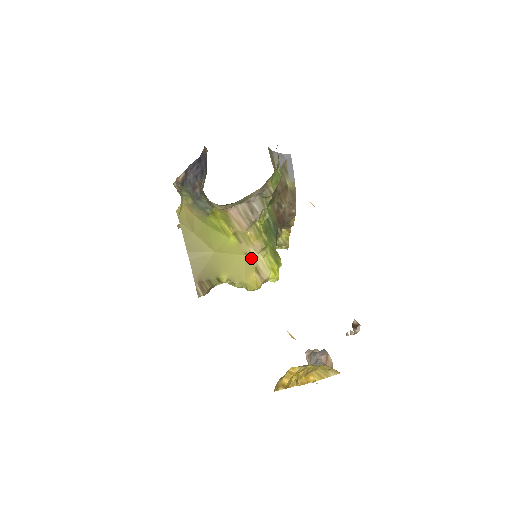
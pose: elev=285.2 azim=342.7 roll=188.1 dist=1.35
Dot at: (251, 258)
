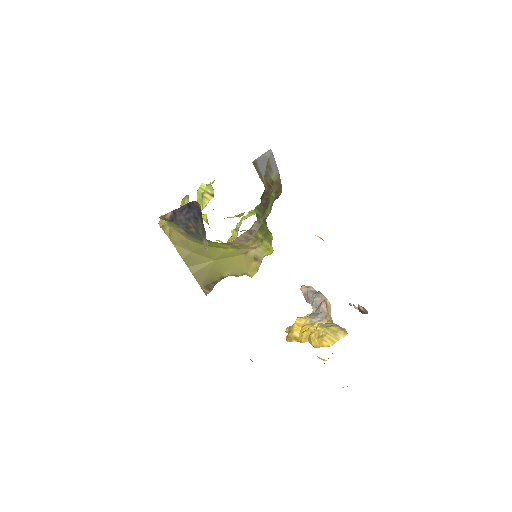
Dot at: (249, 254)
